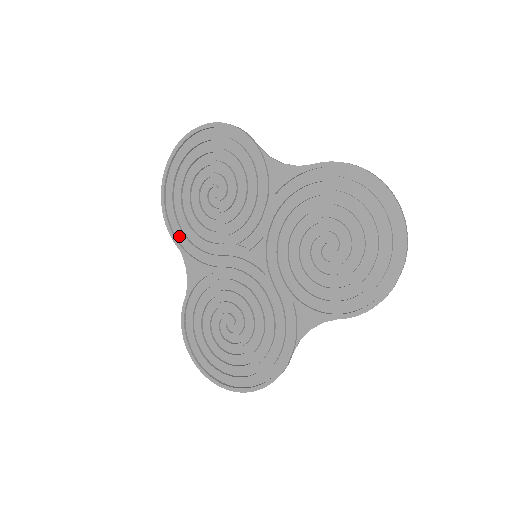
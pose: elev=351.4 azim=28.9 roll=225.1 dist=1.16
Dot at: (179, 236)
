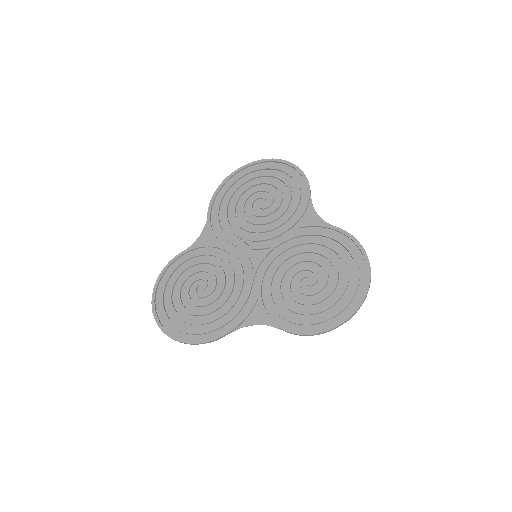
Dot at: (214, 211)
